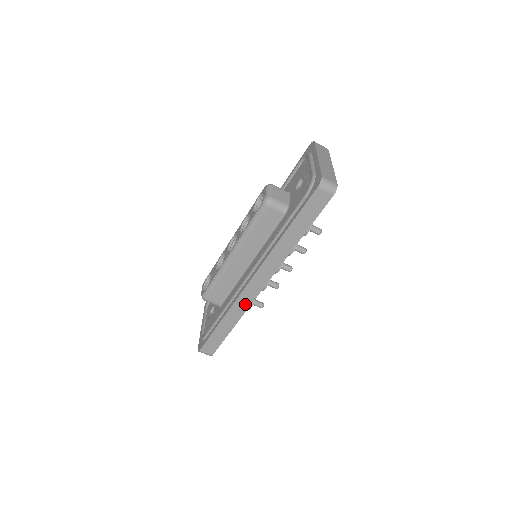
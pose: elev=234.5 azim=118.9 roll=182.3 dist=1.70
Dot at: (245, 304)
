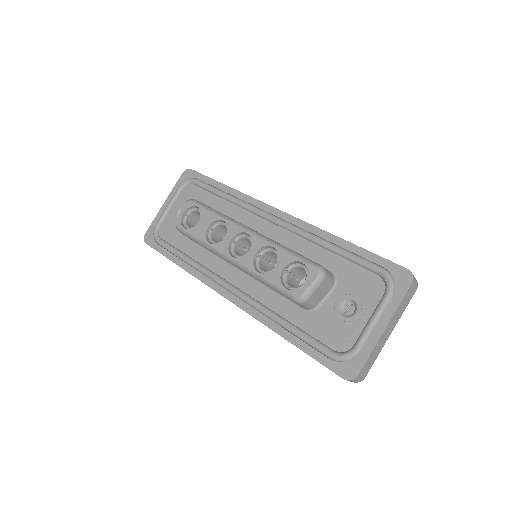
Dot at: occluded
